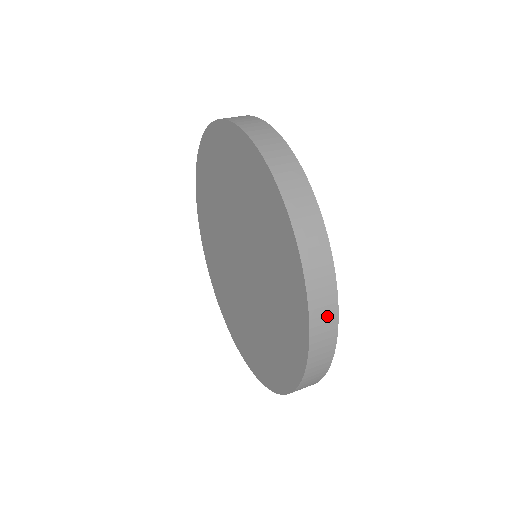
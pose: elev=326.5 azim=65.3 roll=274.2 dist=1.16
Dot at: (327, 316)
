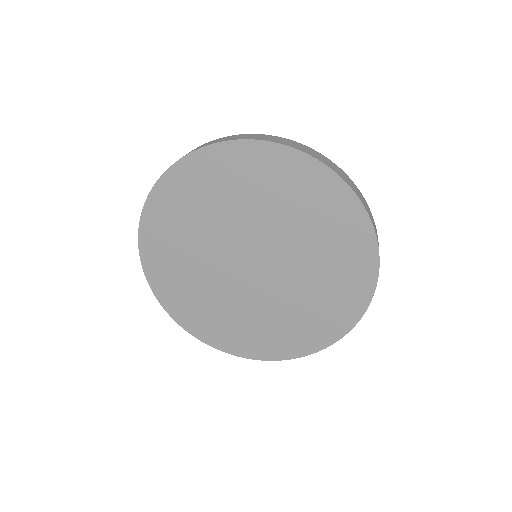
Dot at: (347, 179)
